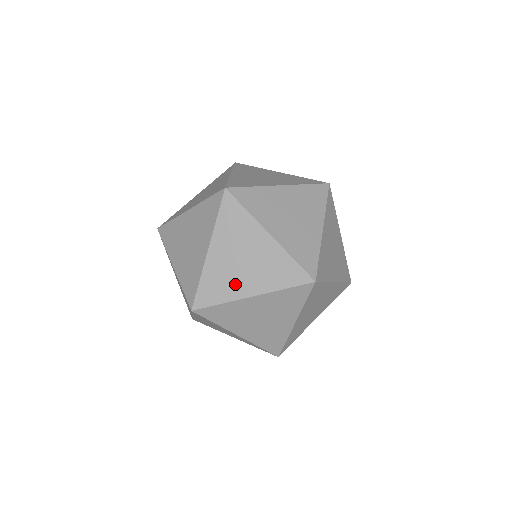
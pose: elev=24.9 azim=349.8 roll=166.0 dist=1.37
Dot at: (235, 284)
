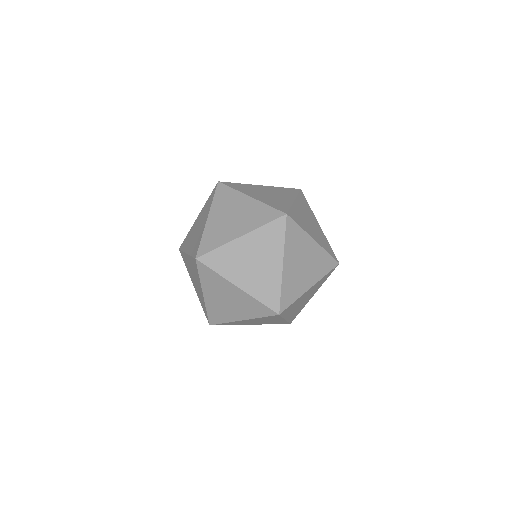
Dot at: (301, 283)
